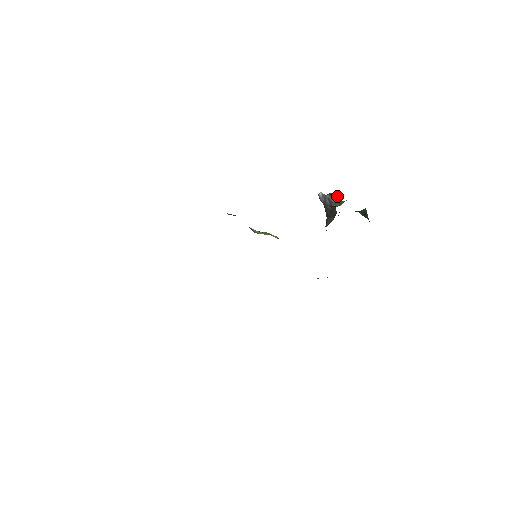
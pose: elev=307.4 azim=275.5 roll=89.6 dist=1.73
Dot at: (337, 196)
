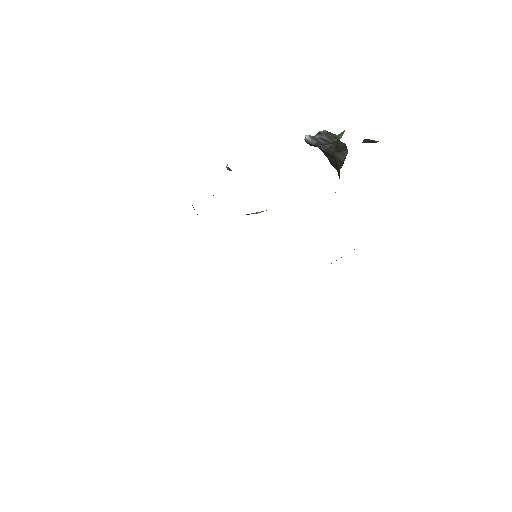
Dot at: (329, 132)
